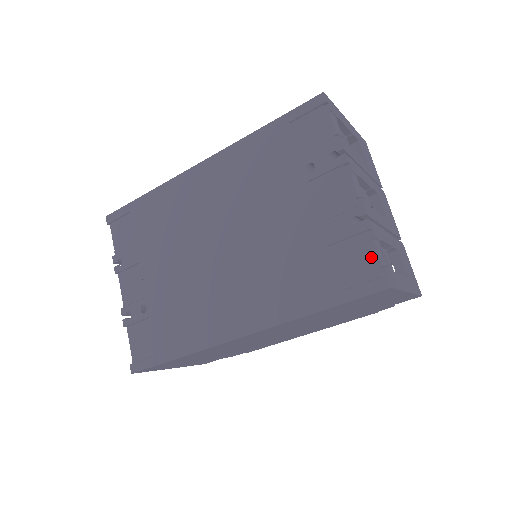
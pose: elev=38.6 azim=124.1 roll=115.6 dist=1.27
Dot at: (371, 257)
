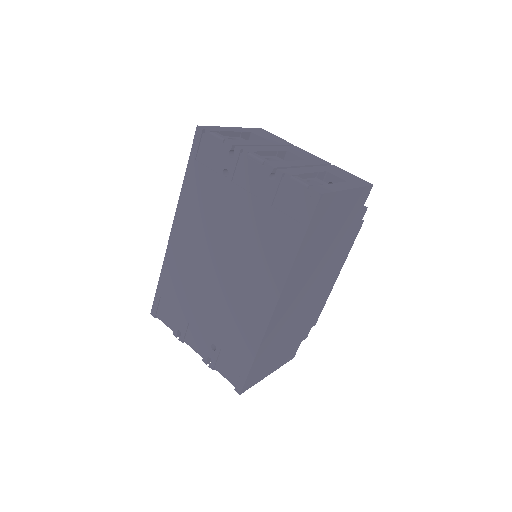
Dot at: (297, 188)
